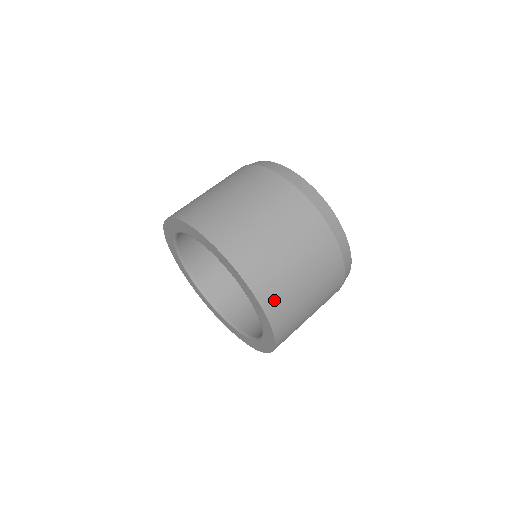
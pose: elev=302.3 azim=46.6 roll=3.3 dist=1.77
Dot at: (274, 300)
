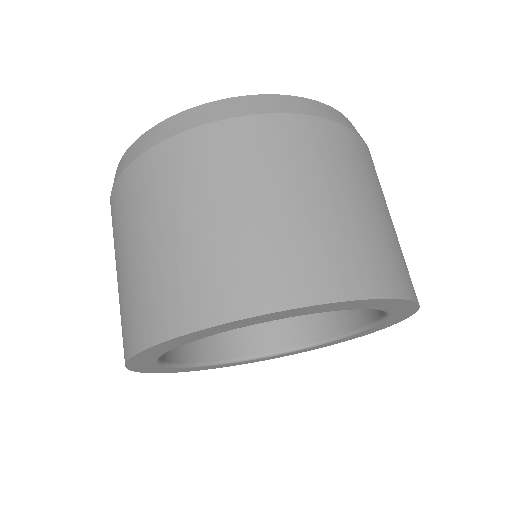
Dot at: (331, 272)
